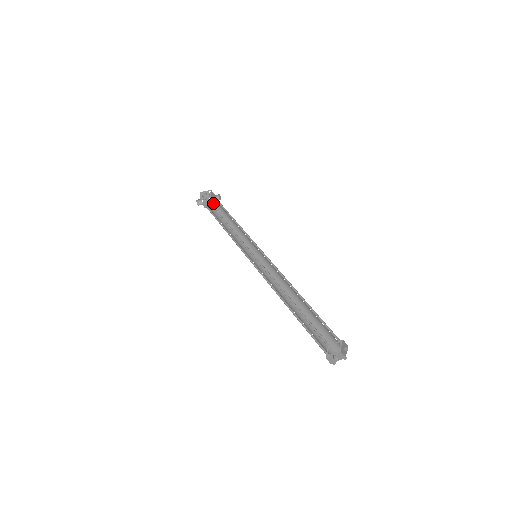
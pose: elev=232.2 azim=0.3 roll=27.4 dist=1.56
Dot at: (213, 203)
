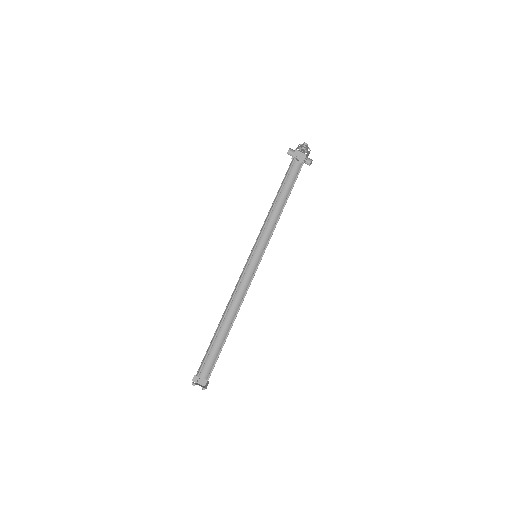
Dot at: occluded
